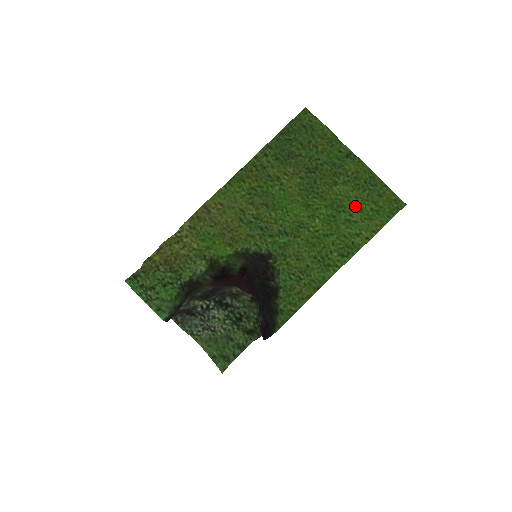
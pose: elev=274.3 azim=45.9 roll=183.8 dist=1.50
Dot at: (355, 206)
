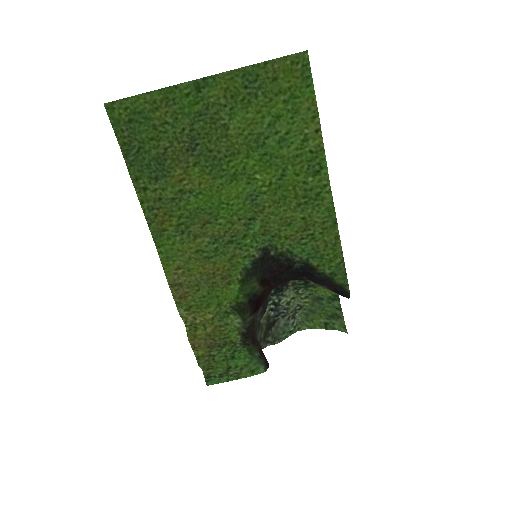
Dot at: (268, 120)
